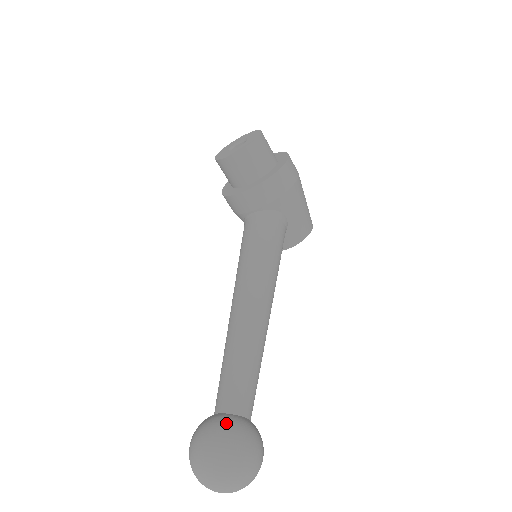
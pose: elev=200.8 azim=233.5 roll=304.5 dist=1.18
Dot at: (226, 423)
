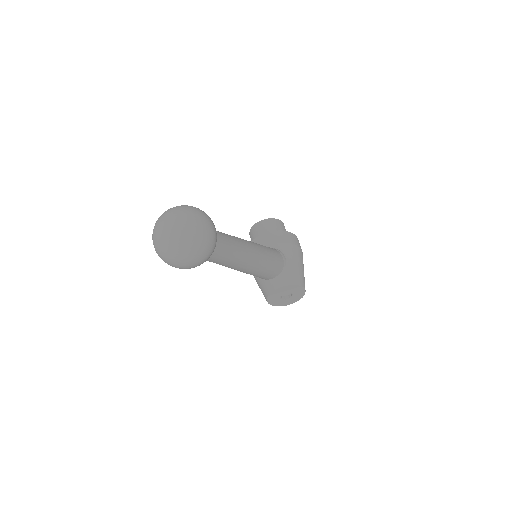
Dot at: occluded
